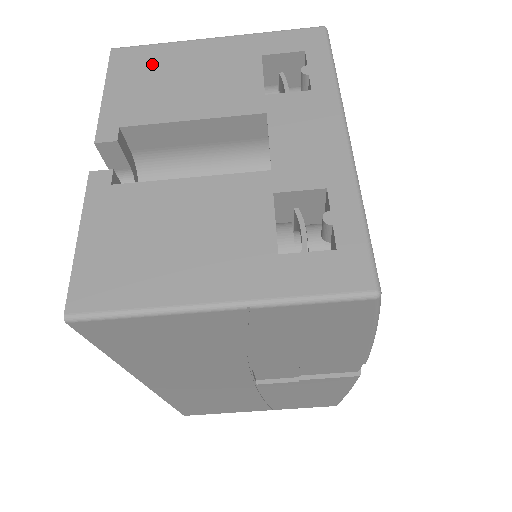
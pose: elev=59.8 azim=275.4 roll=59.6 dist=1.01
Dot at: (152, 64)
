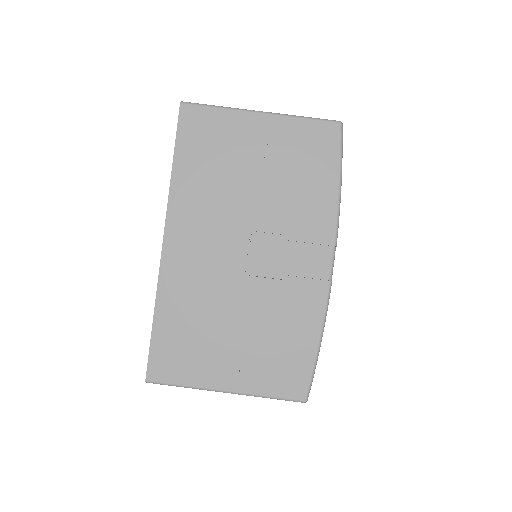
Dot at: occluded
